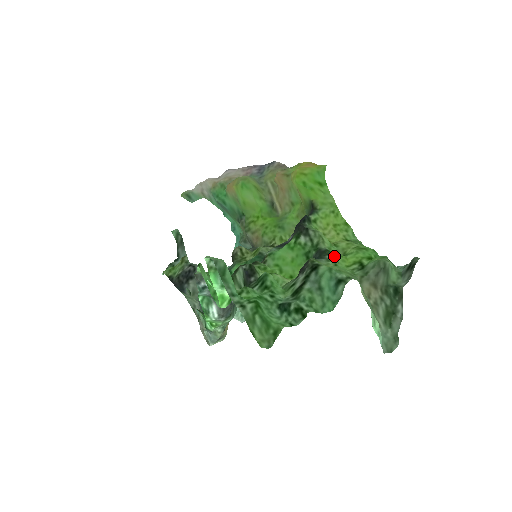
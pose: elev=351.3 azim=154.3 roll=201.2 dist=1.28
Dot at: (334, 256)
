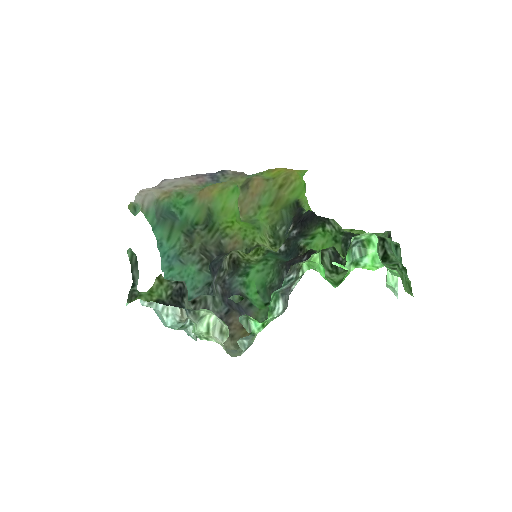
Dot at: occluded
